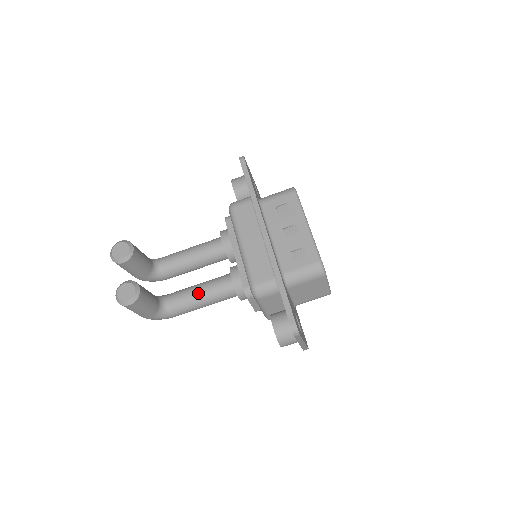
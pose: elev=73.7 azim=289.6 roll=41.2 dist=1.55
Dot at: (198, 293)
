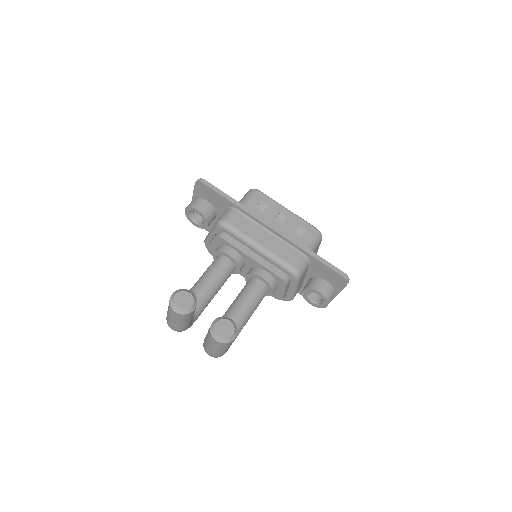
Dot at: (244, 307)
